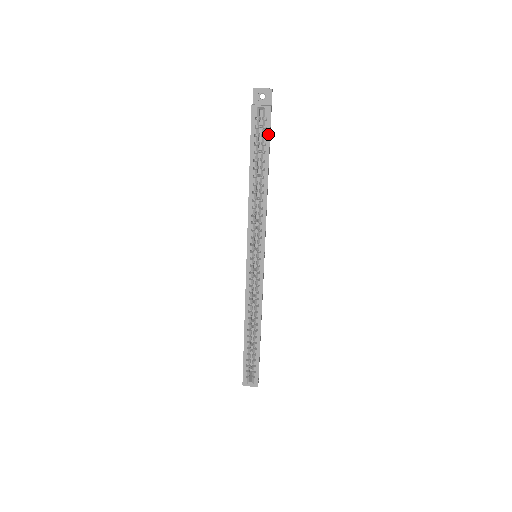
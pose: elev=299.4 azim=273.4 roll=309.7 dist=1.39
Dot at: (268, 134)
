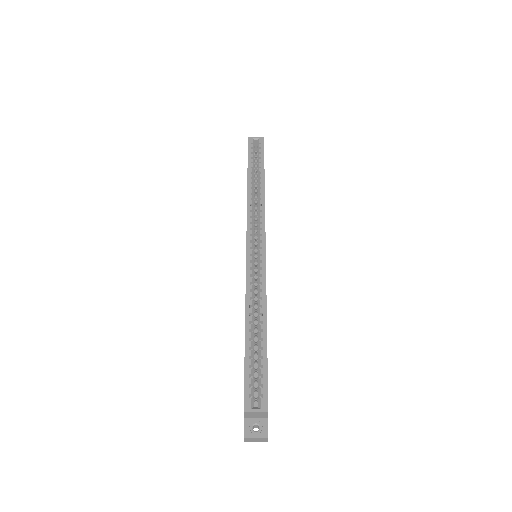
Dot at: (262, 152)
